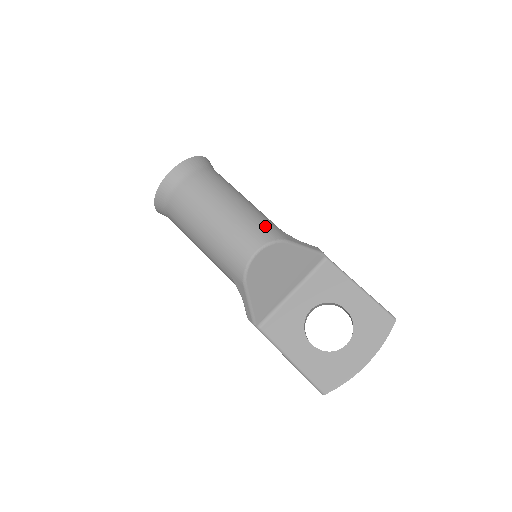
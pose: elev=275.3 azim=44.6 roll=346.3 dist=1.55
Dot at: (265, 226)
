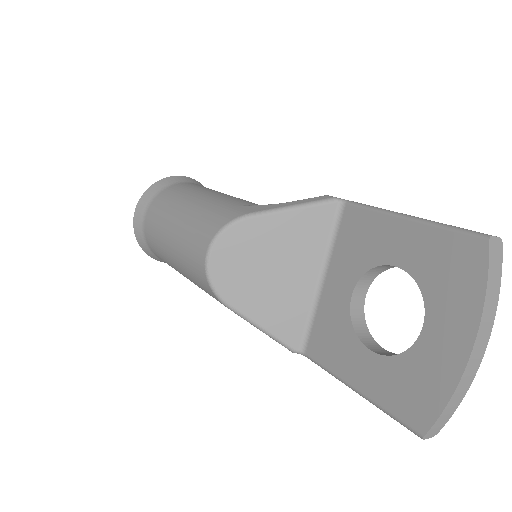
Dot at: (216, 214)
